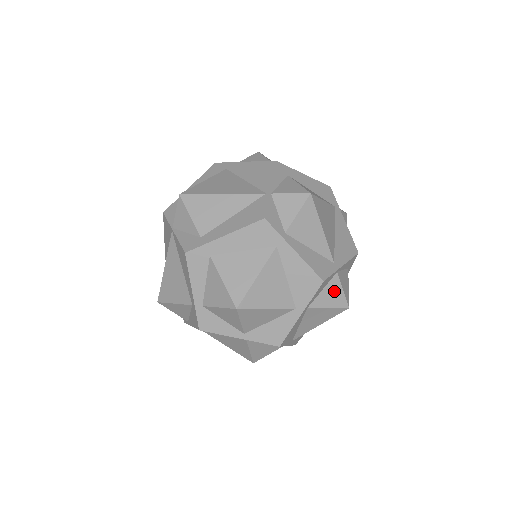
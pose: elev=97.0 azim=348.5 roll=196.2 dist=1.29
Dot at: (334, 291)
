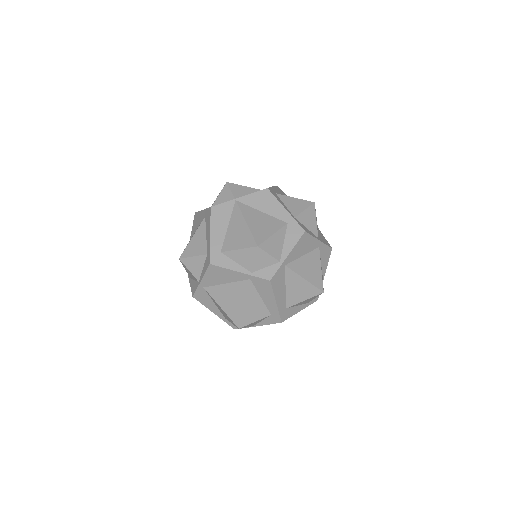
Dot at: occluded
